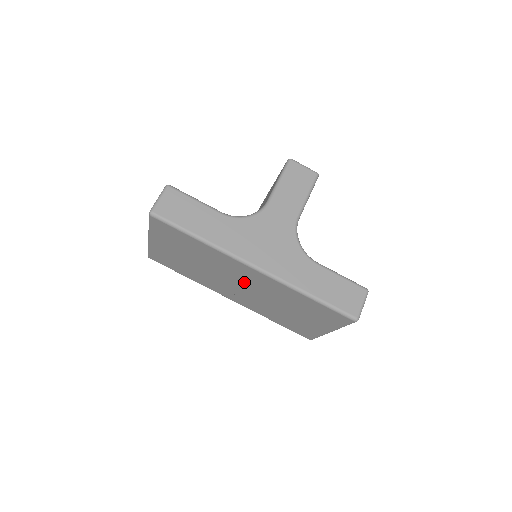
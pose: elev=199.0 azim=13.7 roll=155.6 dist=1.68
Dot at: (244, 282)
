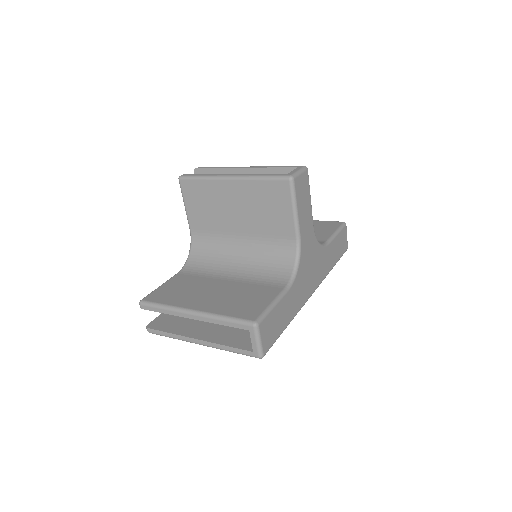
Dot at: occluded
